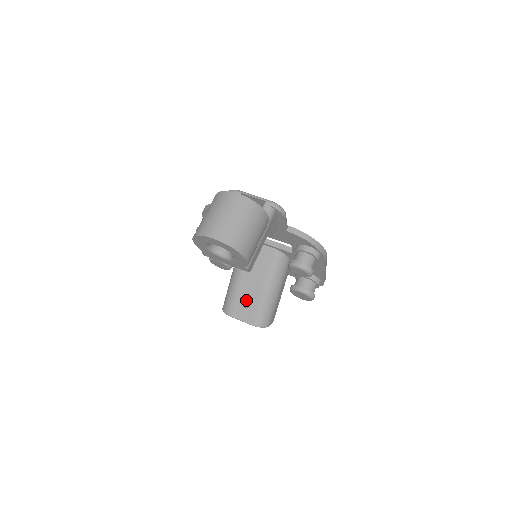
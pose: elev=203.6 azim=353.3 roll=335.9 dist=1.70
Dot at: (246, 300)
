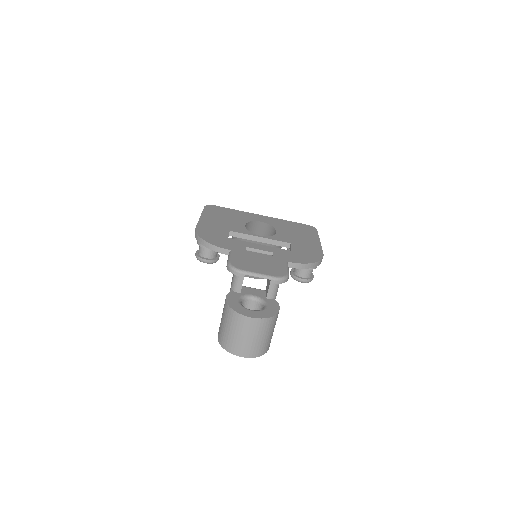
Dot at: occluded
